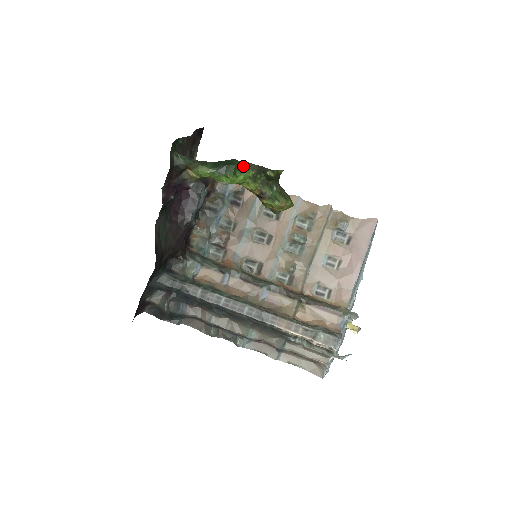
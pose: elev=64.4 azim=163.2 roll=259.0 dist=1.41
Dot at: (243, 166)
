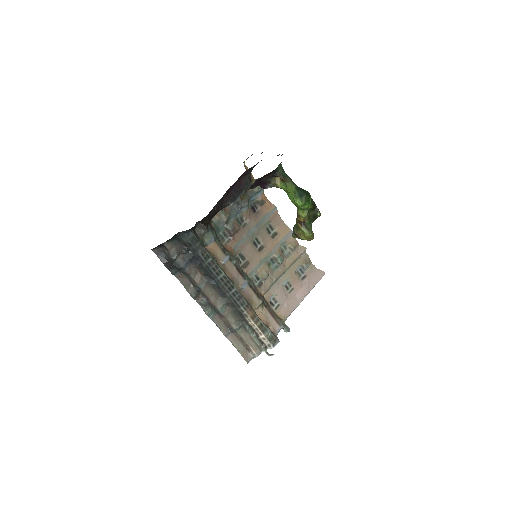
Dot at: (311, 200)
